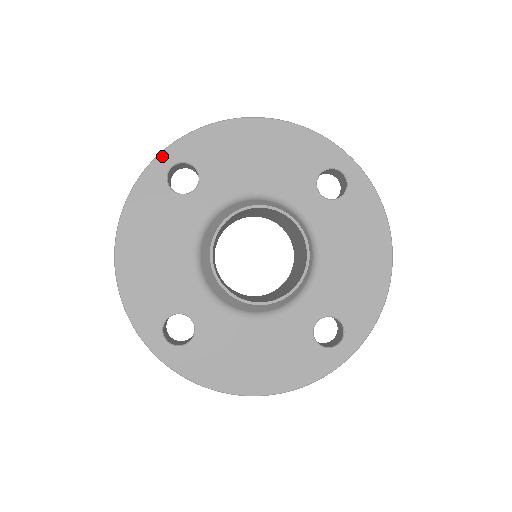
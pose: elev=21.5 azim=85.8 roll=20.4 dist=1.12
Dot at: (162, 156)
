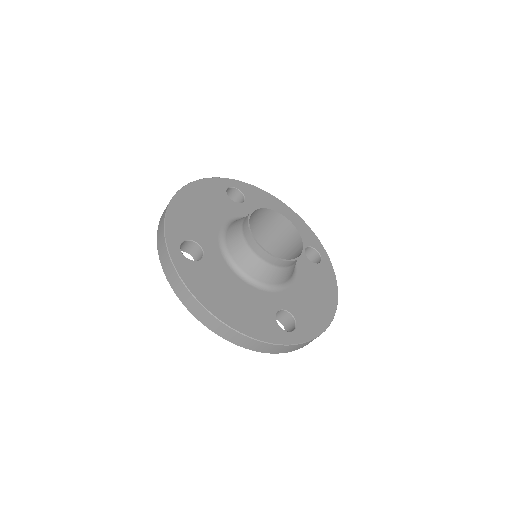
Dot at: (230, 180)
